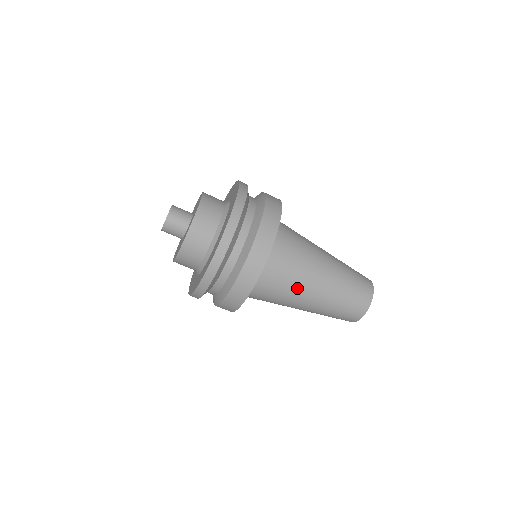
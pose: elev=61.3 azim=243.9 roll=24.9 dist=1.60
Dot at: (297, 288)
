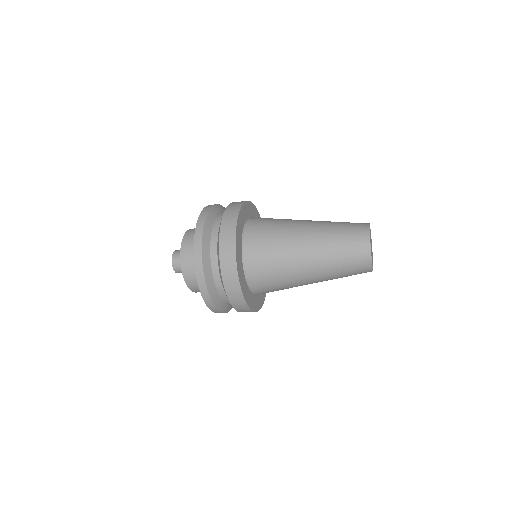
Dot at: (291, 281)
